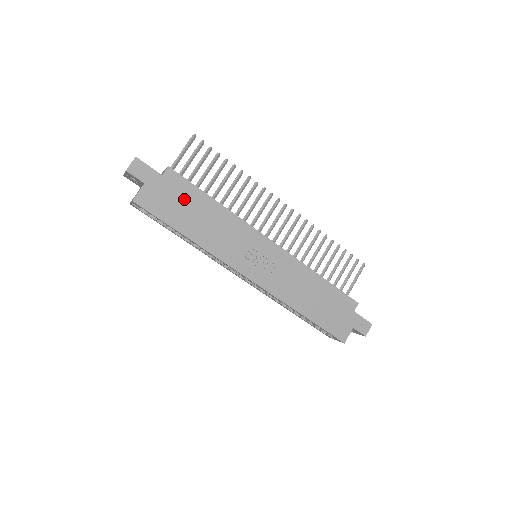
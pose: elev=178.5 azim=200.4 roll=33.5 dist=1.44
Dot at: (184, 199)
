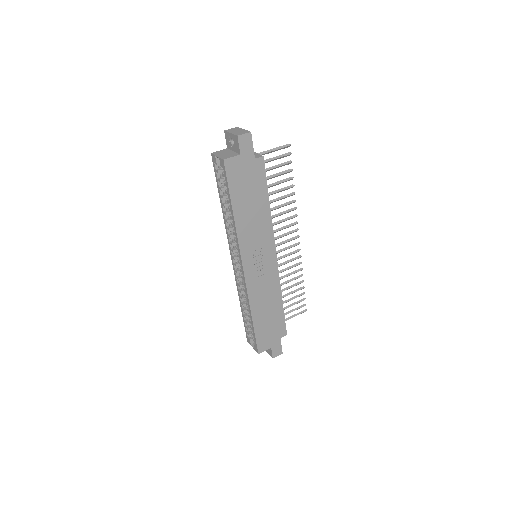
Dot at: (253, 186)
